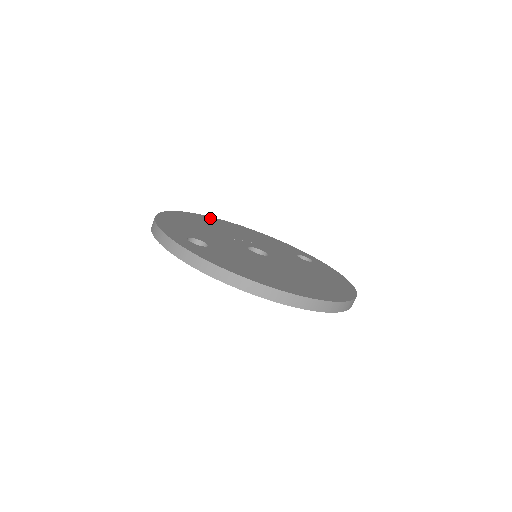
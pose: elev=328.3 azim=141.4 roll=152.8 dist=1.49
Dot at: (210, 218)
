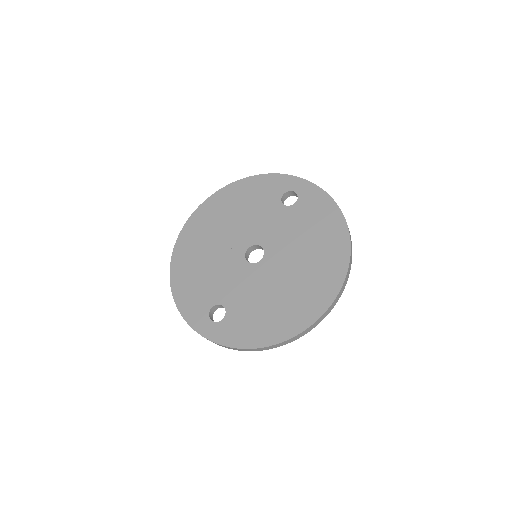
Dot at: (195, 219)
